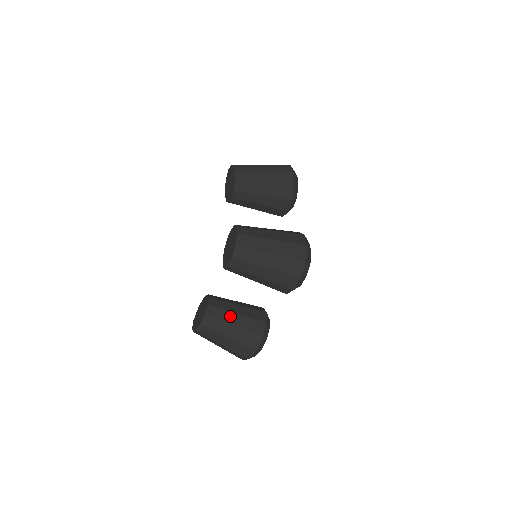
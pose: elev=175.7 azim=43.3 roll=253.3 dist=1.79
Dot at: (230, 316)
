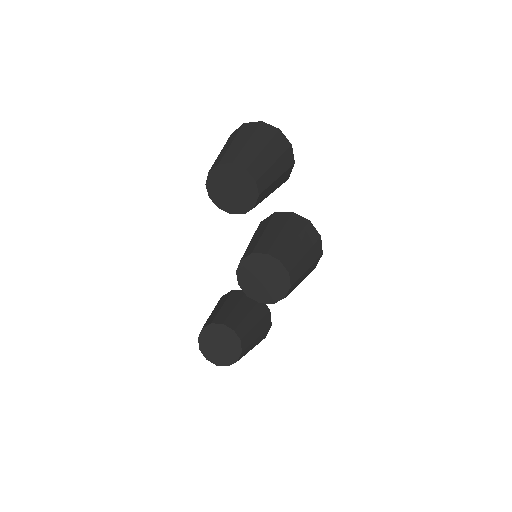
Dot at: (254, 333)
